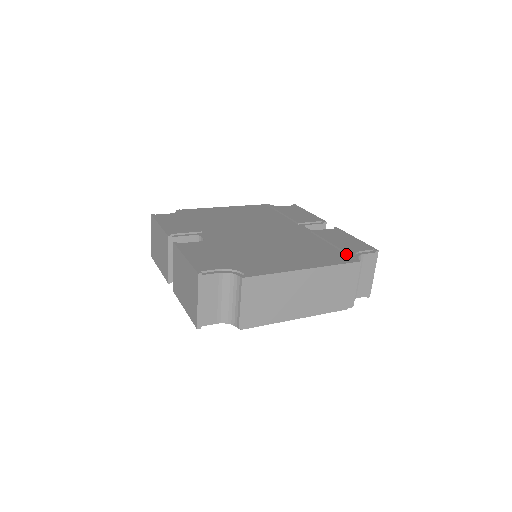
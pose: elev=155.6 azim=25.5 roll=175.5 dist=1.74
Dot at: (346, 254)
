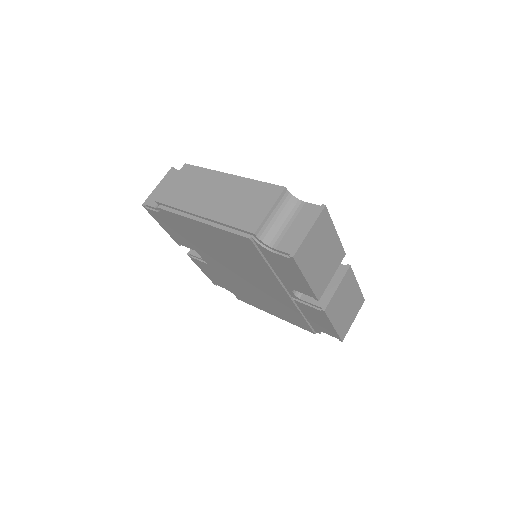
Dot at: occluded
